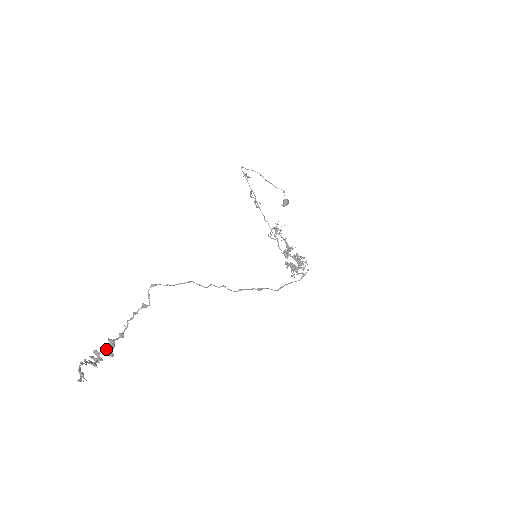
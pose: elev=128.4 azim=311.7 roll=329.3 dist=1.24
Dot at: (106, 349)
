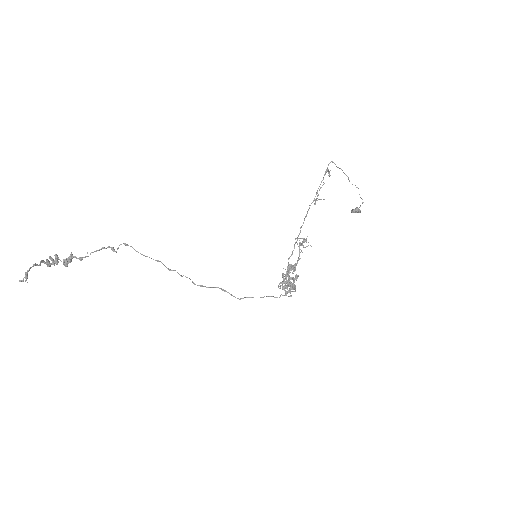
Dot at: (64, 260)
